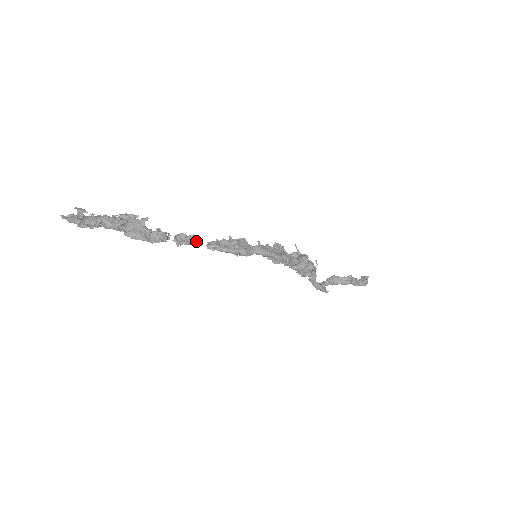
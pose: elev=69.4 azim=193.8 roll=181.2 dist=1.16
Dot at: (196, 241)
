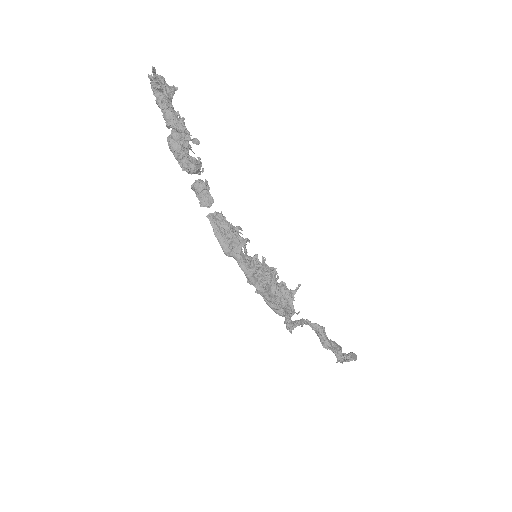
Dot at: (207, 201)
